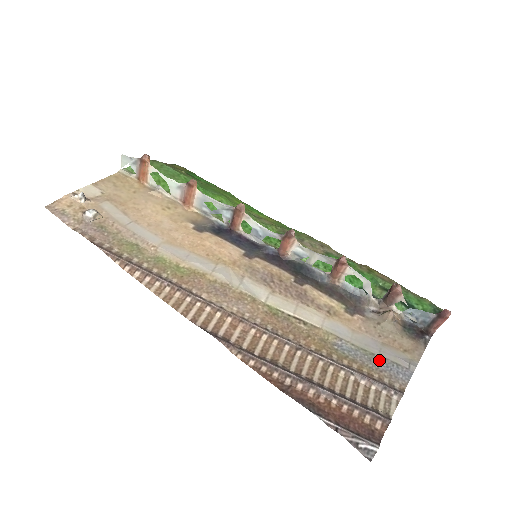
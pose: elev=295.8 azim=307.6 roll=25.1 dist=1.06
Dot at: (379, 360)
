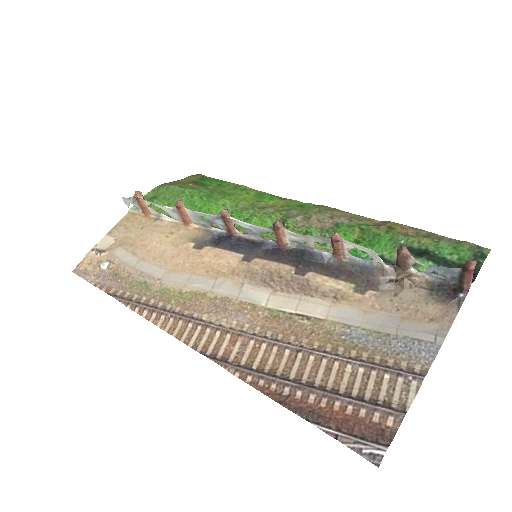
Dot at: (396, 341)
